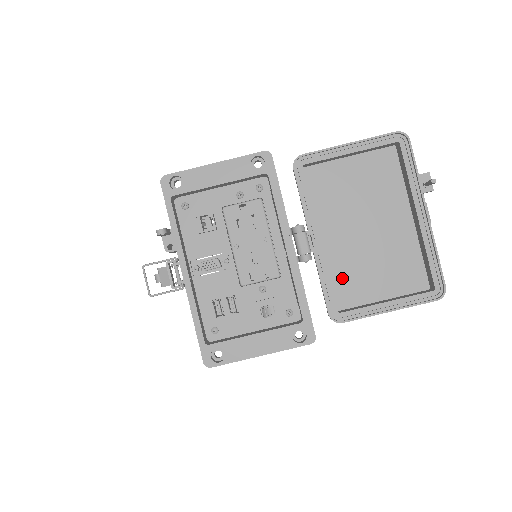
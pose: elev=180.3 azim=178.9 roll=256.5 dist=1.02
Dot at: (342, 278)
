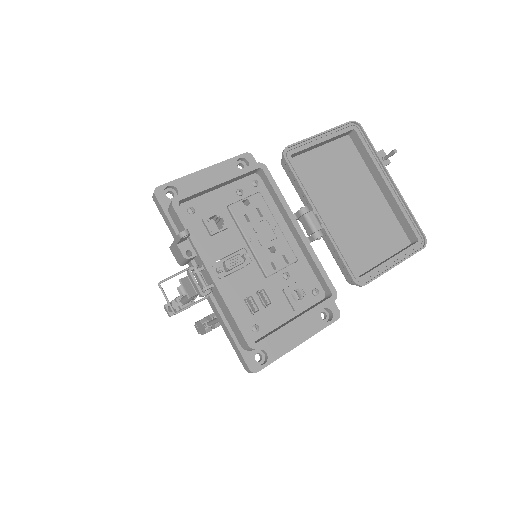
Dot at: (347, 249)
